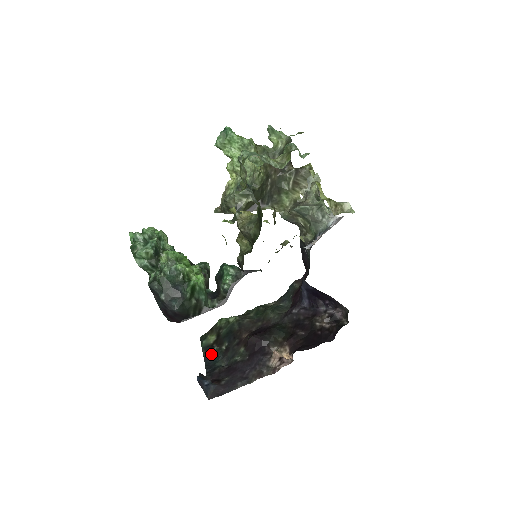
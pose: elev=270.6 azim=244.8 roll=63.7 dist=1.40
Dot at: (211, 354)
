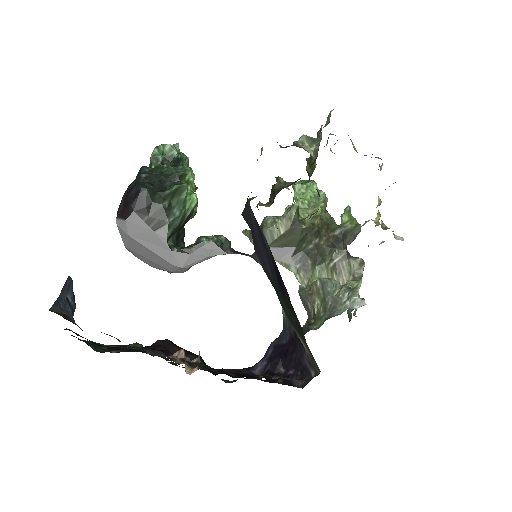
Dot at: (93, 344)
